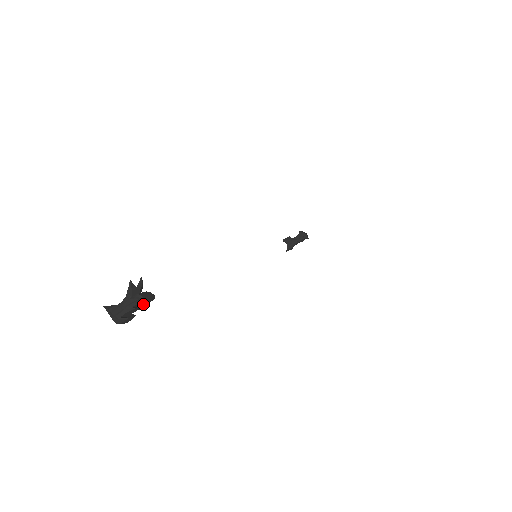
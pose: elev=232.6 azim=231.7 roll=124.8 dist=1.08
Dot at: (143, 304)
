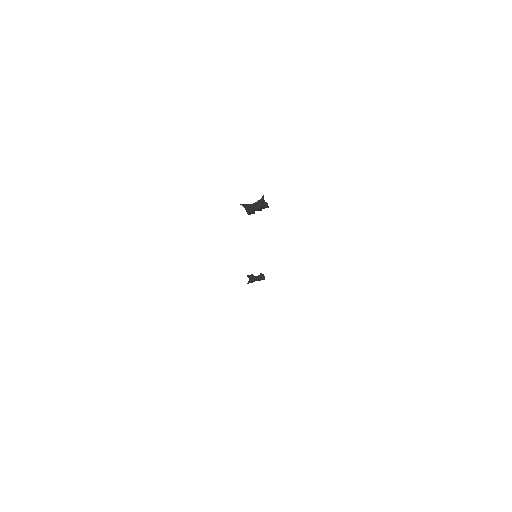
Dot at: (264, 208)
